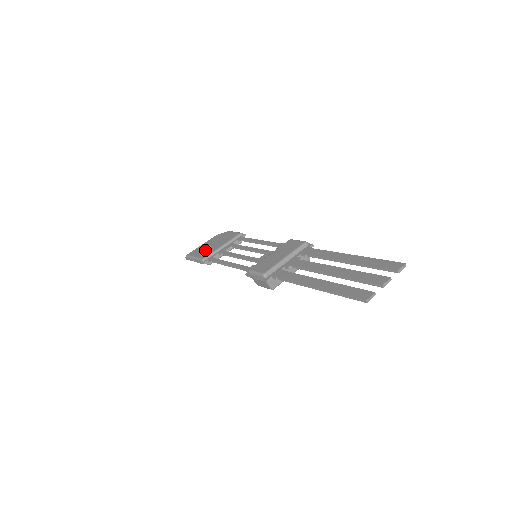
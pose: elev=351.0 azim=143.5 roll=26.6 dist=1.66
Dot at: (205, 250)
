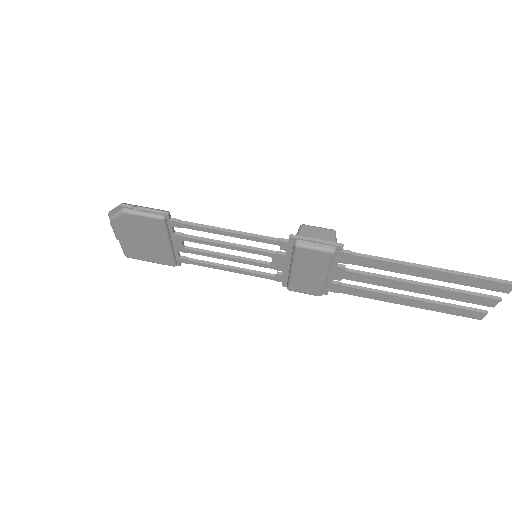
Dot at: (150, 253)
